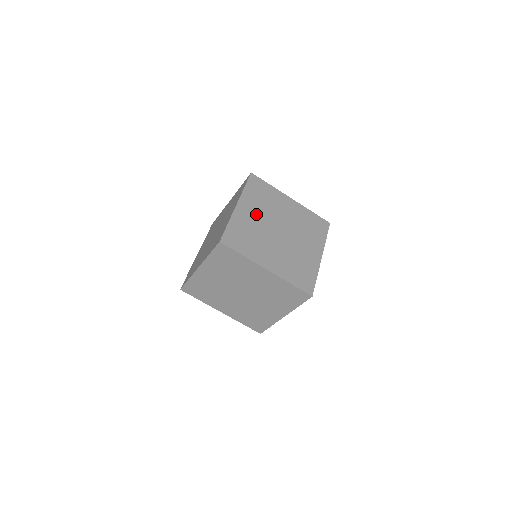
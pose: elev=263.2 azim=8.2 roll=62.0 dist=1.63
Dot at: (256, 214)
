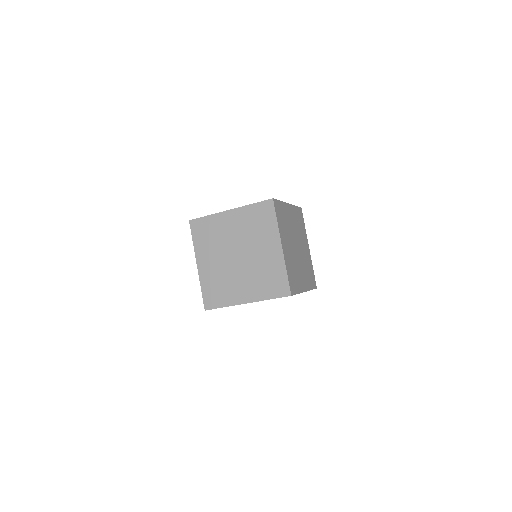
Dot at: (293, 222)
